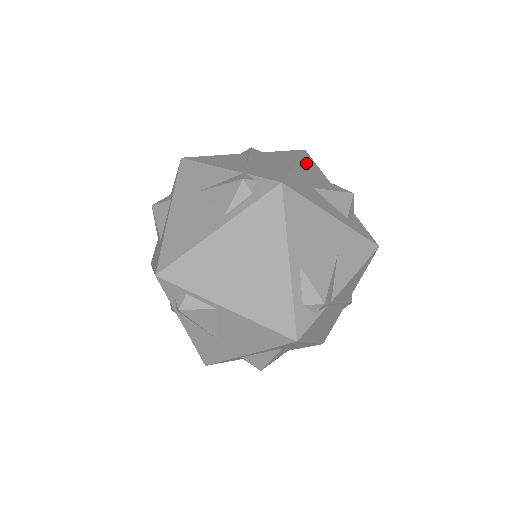
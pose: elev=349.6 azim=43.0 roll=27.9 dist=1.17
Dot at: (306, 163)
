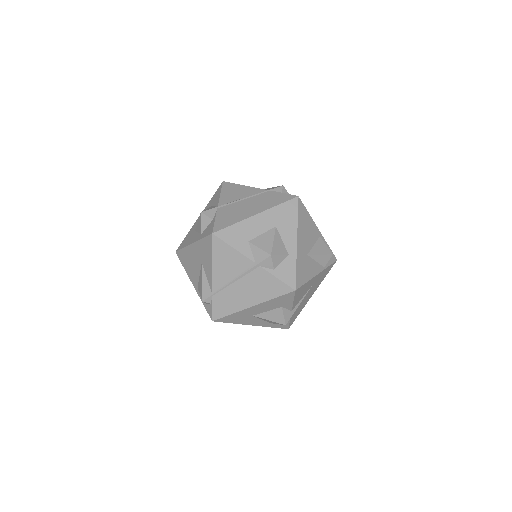
Dot at: (274, 302)
